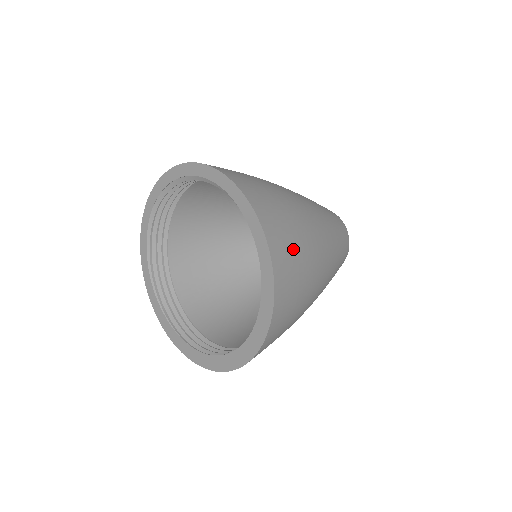
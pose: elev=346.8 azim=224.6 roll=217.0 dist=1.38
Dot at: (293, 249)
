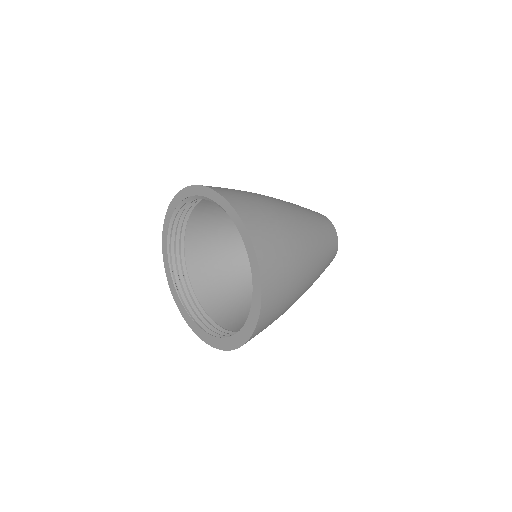
Dot at: (281, 267)
